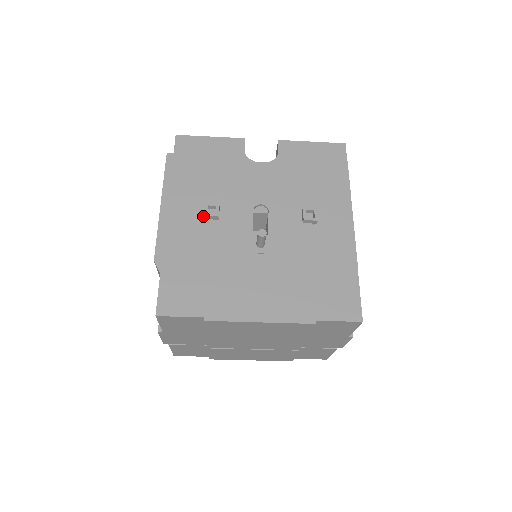
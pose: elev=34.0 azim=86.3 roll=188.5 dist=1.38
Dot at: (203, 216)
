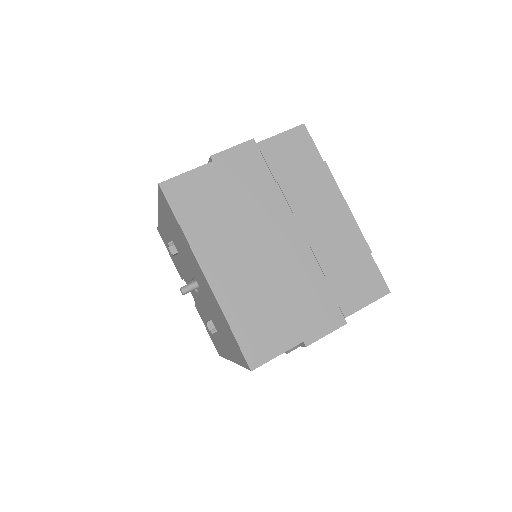
Dot at: occluded
